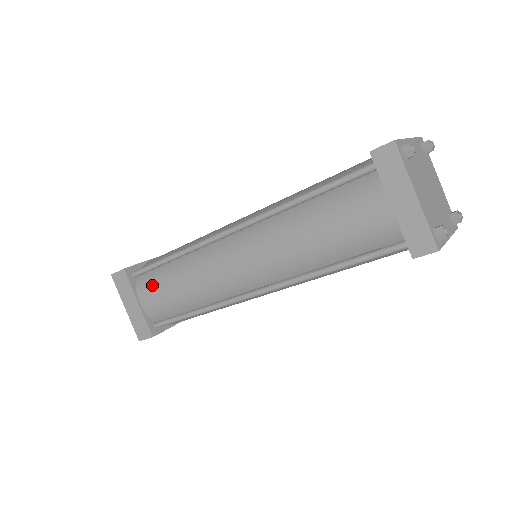
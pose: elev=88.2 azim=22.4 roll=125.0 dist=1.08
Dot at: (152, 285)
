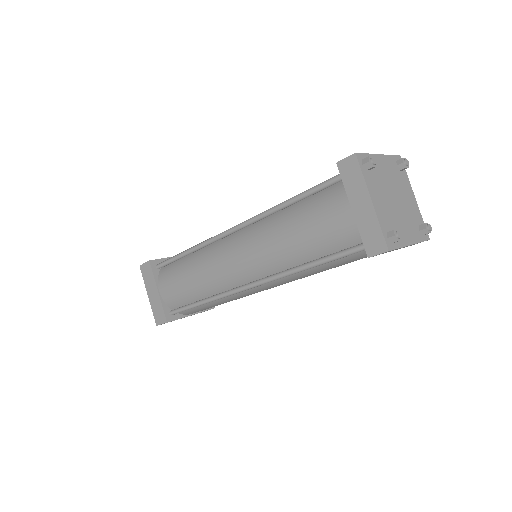
Dot at: (170, 276)
